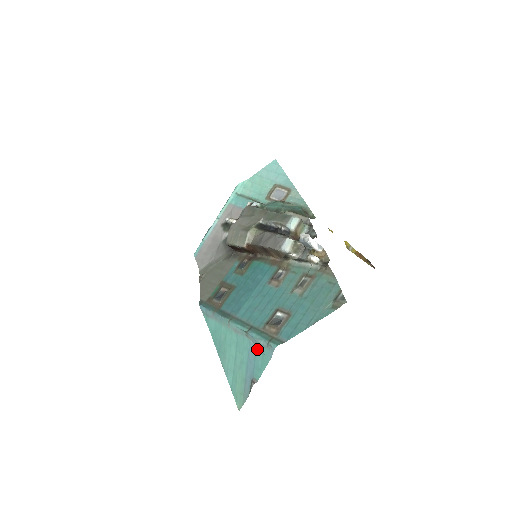
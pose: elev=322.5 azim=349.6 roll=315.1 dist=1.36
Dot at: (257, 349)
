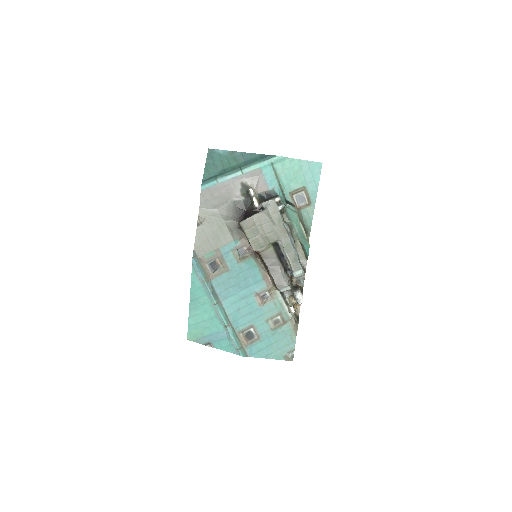
Dot at: (227, 339)
